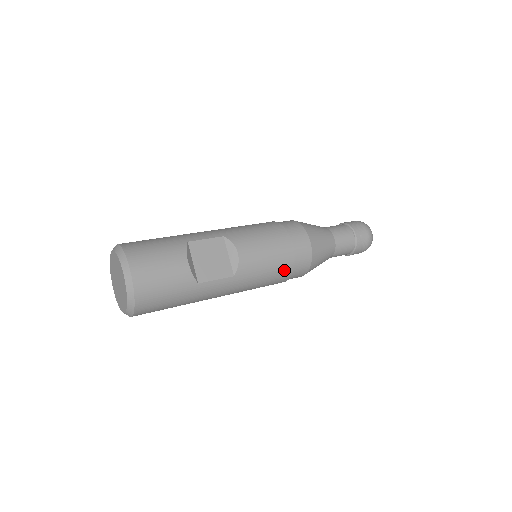
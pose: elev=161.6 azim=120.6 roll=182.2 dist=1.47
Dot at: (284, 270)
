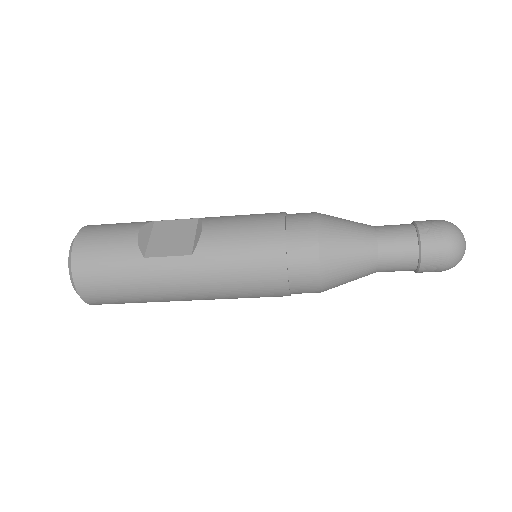
Dot at: (270, 258)
